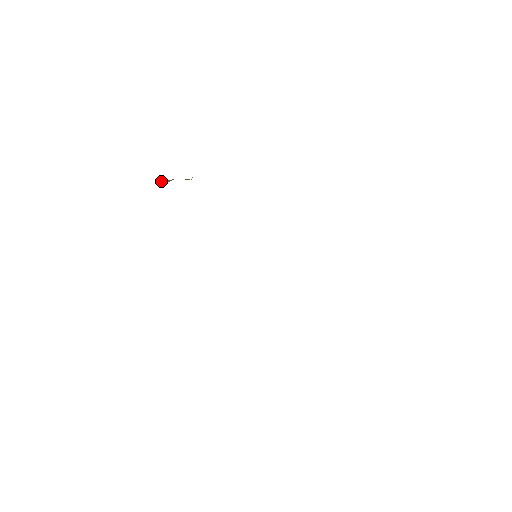
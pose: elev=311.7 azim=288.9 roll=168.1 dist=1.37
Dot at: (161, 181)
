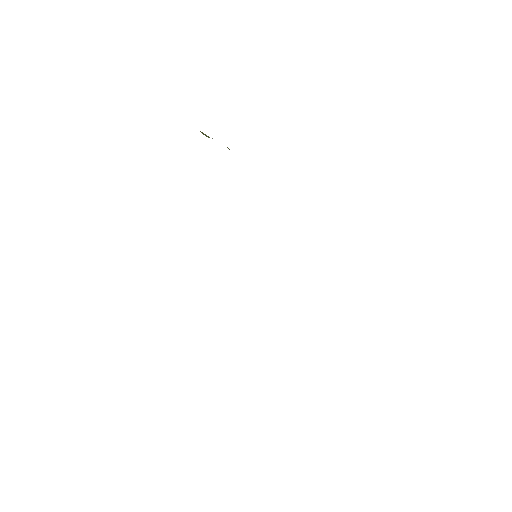
Dot at: (205, 134)
